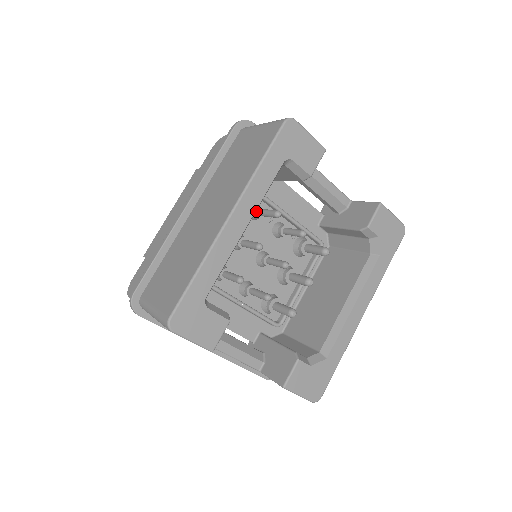
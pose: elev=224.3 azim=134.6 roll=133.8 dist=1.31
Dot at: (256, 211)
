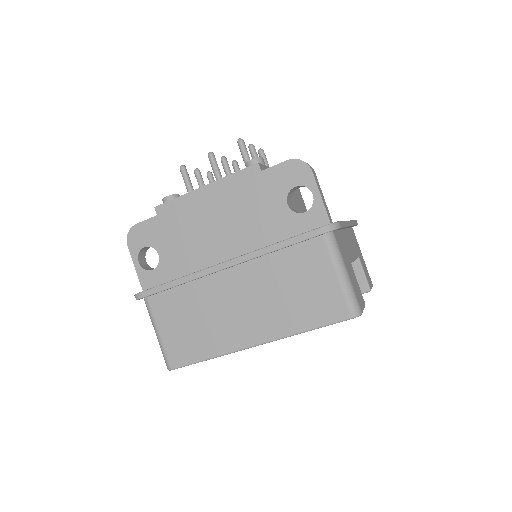
Dot at: occluded
